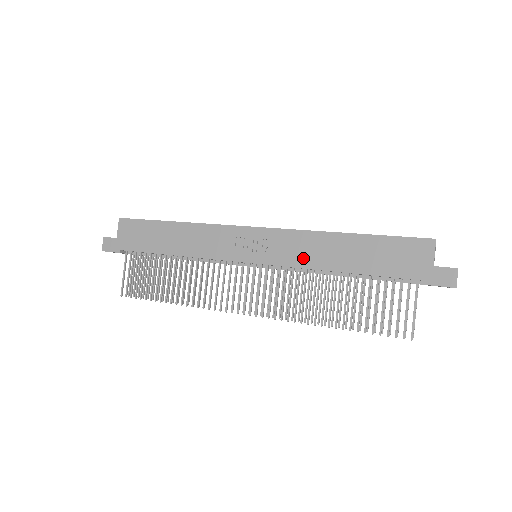
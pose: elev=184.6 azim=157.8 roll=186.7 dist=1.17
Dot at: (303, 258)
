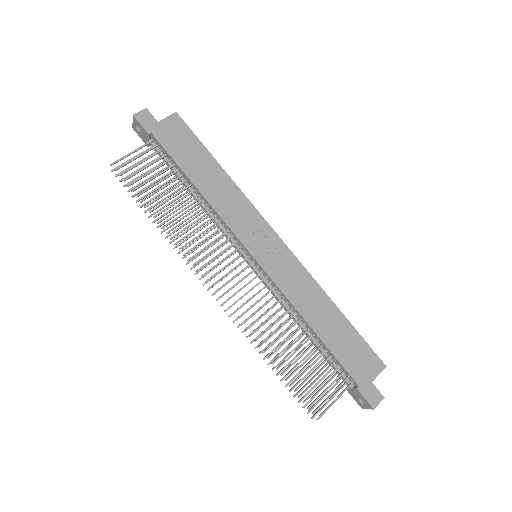
Dot at: (295, 293)
